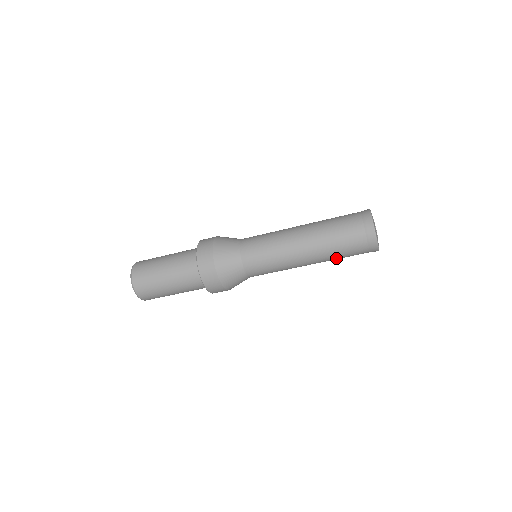
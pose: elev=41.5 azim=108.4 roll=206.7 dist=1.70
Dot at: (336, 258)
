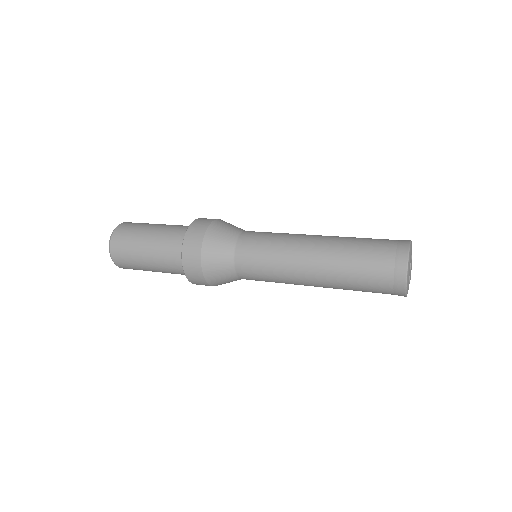
Dot at: occluded
